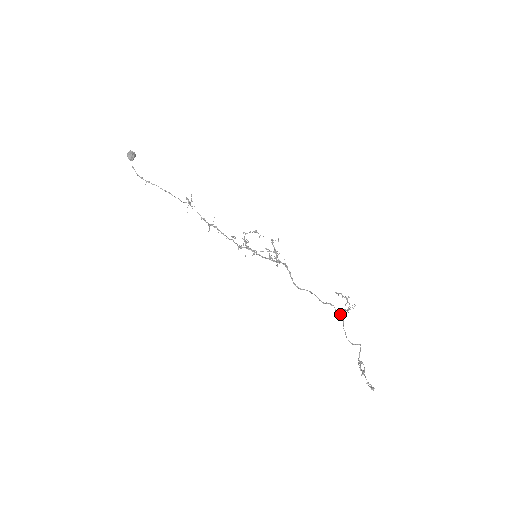
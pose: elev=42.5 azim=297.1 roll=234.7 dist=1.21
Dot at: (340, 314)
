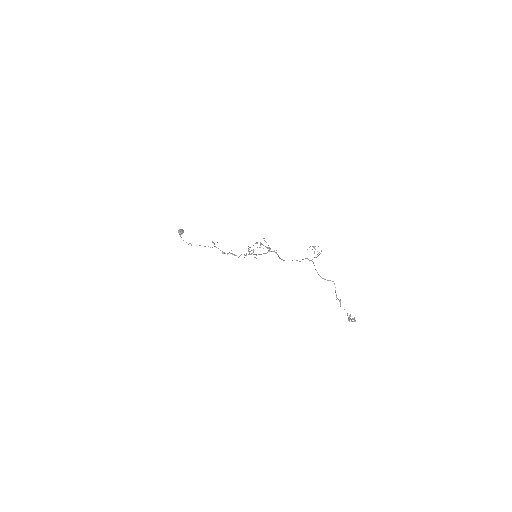
Dot at: (311, 260)
